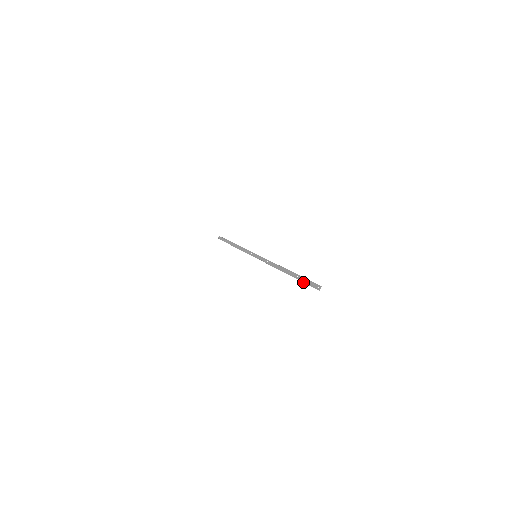
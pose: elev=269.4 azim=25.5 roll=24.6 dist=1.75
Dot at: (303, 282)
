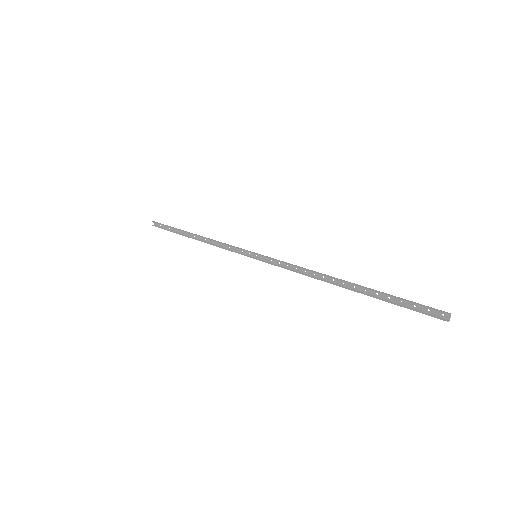
Dot at: occluded
